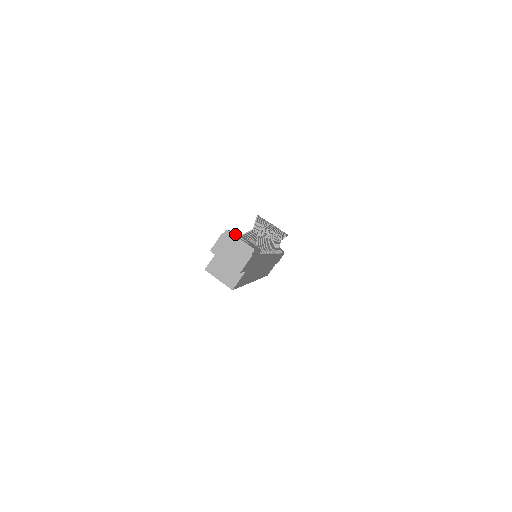
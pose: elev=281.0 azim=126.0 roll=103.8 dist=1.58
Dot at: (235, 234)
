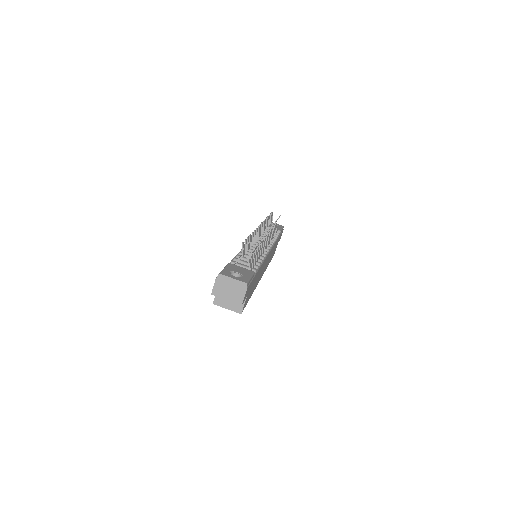
Dot at: (227, 273)
